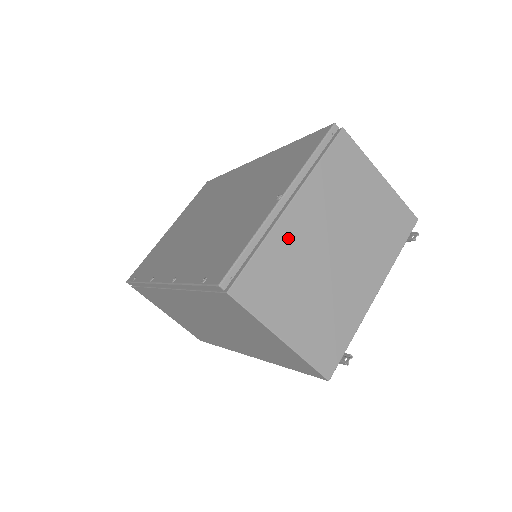
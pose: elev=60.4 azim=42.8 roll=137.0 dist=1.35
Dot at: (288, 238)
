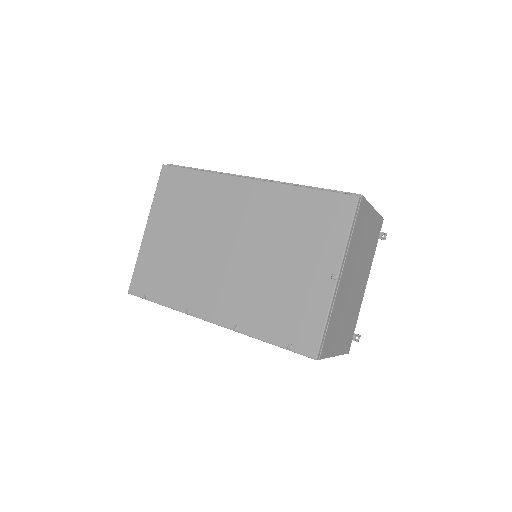
Dot at: (339, 299)
